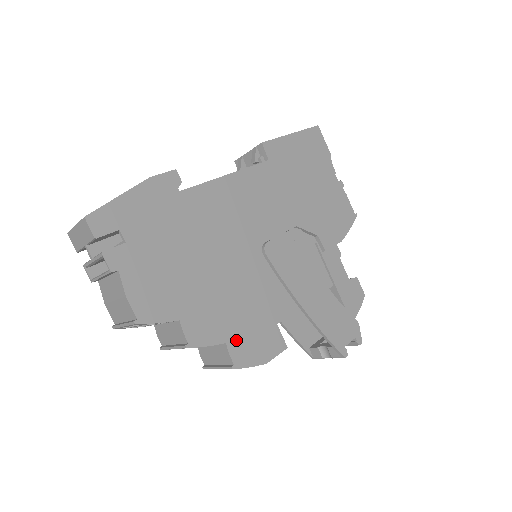
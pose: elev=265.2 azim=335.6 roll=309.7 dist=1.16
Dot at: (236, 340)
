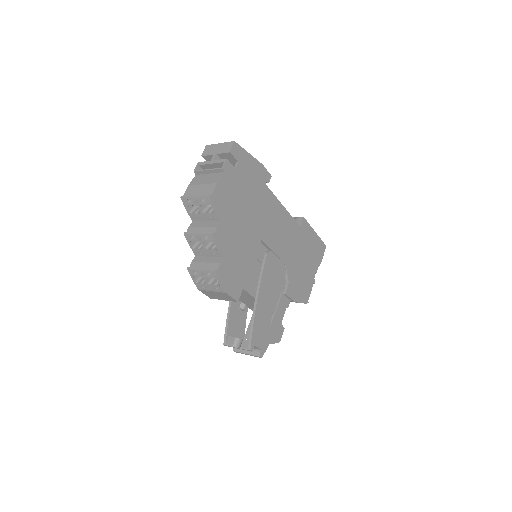
Dot at: (227, 263)
